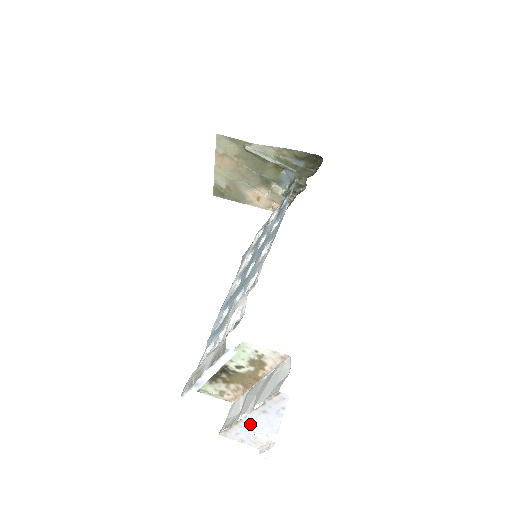
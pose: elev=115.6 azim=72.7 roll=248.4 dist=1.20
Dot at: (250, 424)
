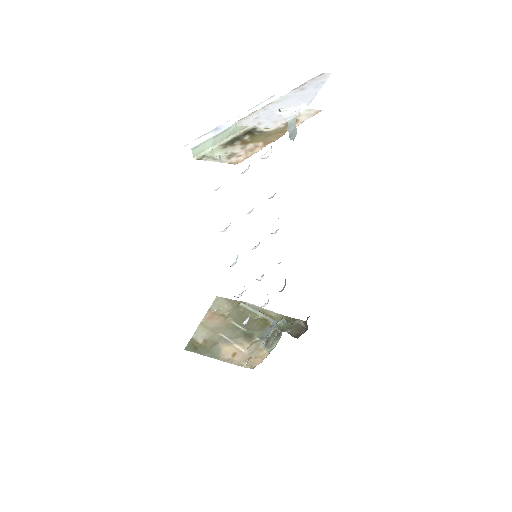
Dot at: (280, 103)
